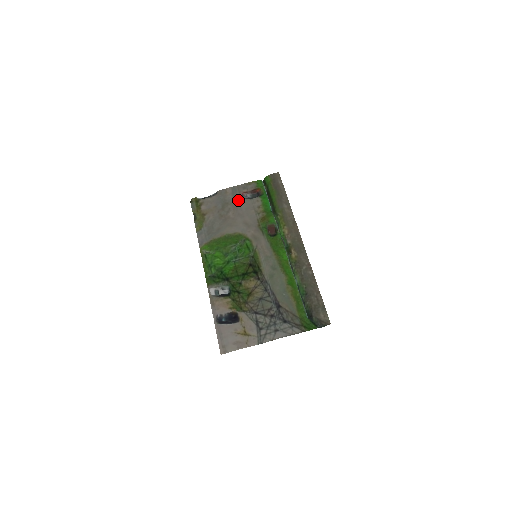
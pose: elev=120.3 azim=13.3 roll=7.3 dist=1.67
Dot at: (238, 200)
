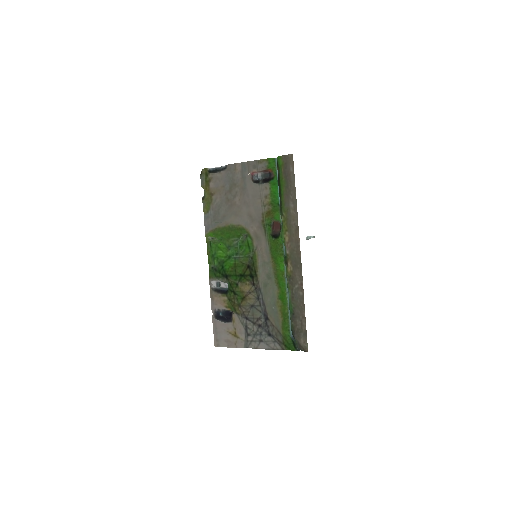
Dot at: (246, 183)
